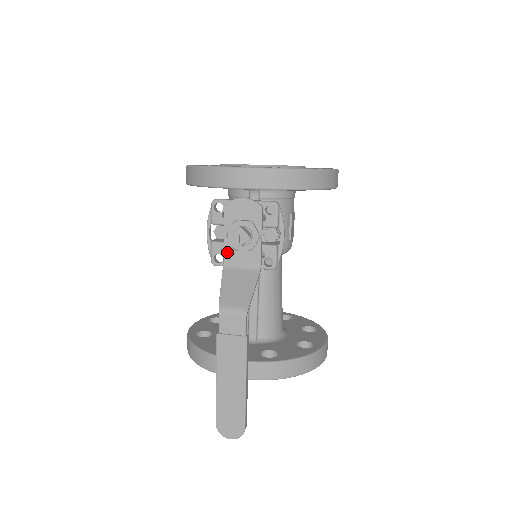
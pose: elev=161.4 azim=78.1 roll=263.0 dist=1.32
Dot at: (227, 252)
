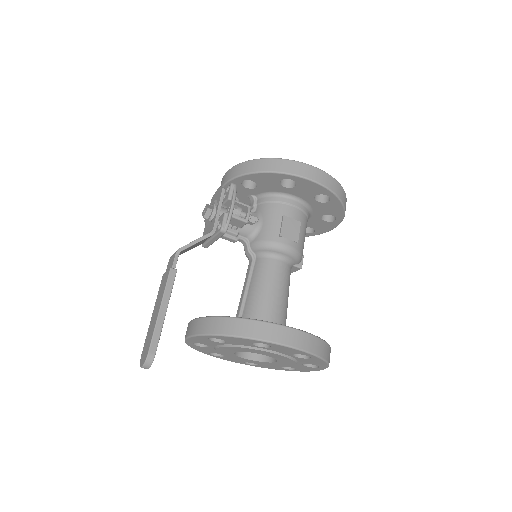
Dot at: (205, 230)
